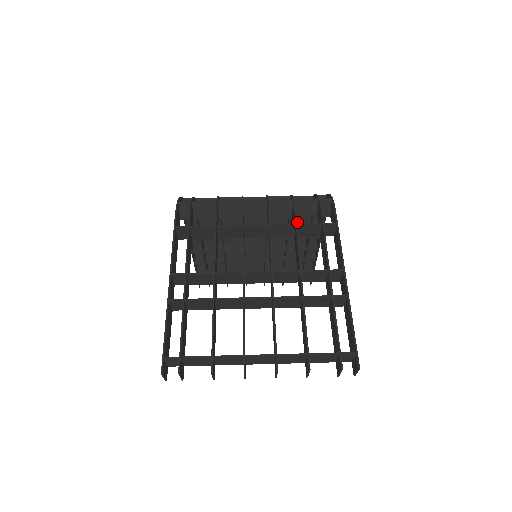
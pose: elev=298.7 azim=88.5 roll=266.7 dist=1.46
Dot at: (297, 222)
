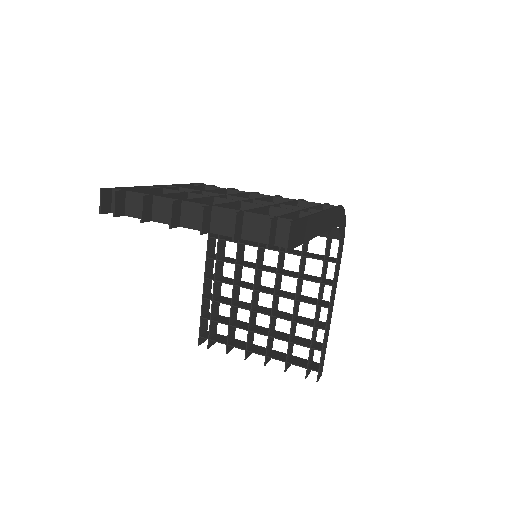
Dot at: (311, 256)
